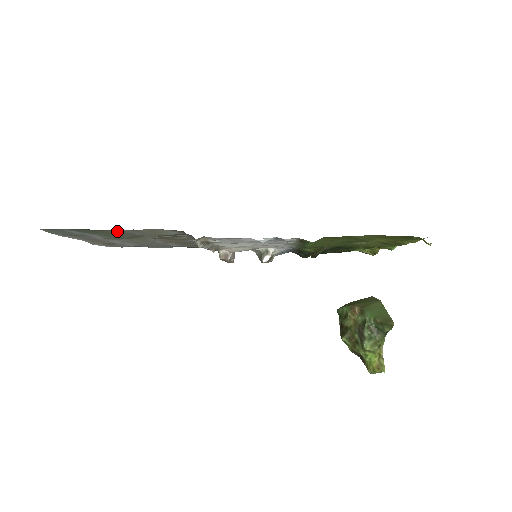
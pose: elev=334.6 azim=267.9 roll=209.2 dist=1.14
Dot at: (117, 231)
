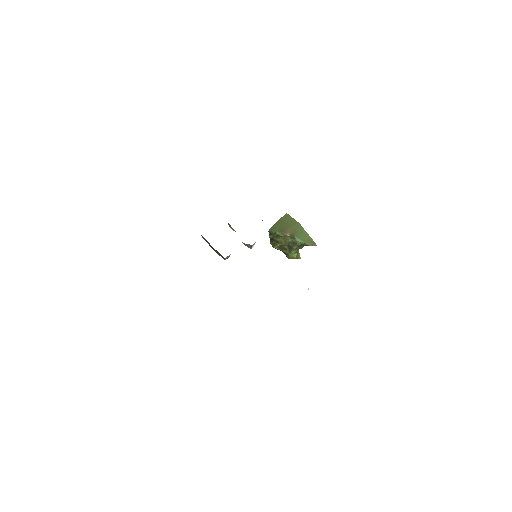
Dot at: occluded
